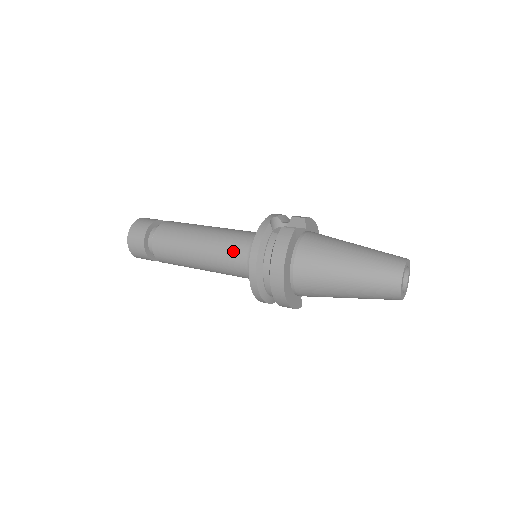
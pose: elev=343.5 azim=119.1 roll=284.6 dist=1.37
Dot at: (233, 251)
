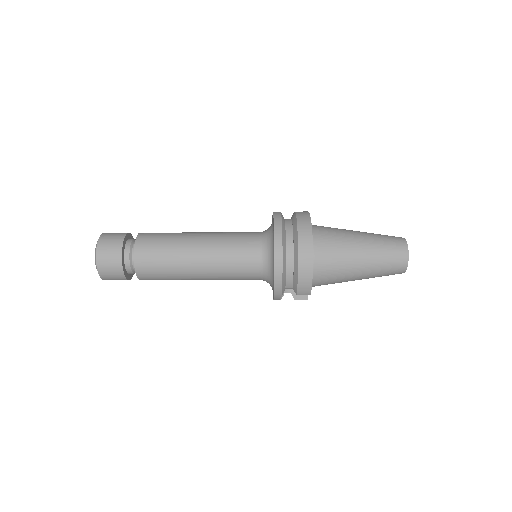
Dot at: (242, 236)
